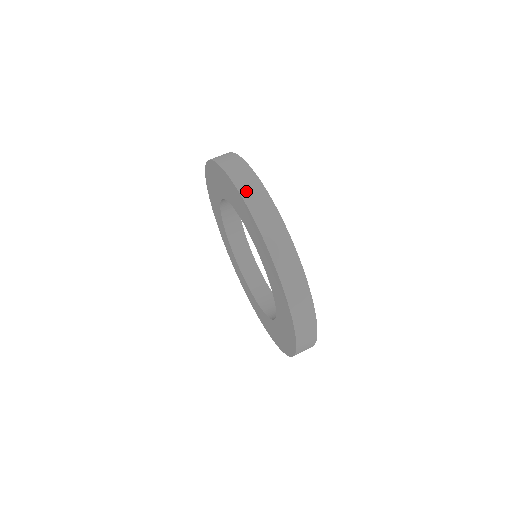
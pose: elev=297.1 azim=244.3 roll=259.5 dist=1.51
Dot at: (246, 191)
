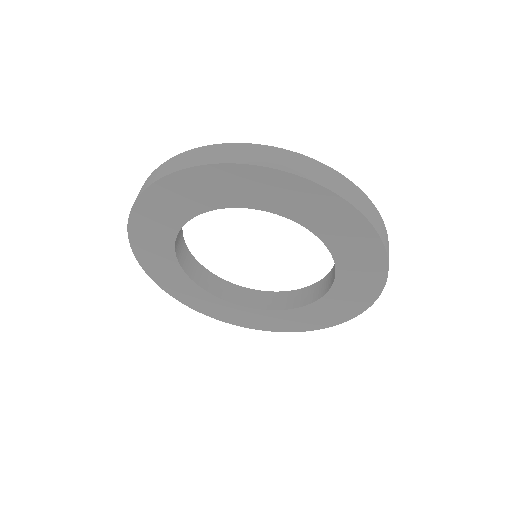
Dot at: (365, 210)
